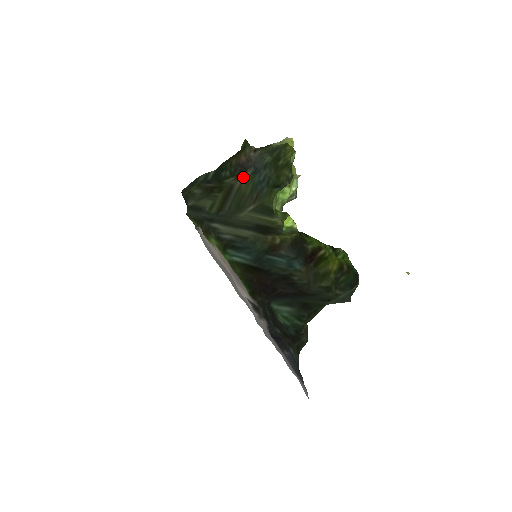
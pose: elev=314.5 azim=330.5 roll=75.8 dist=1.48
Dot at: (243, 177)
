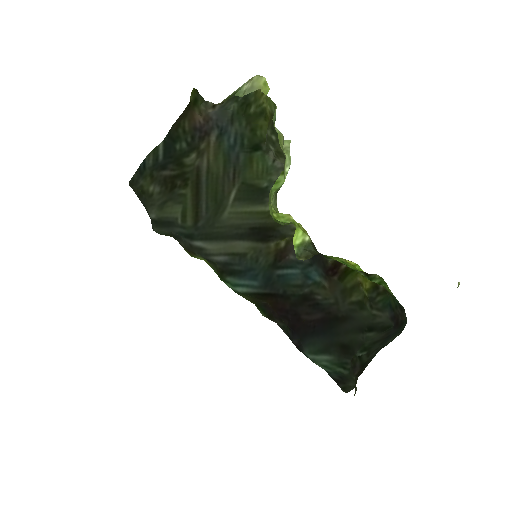
Dot at: (207, 148)
